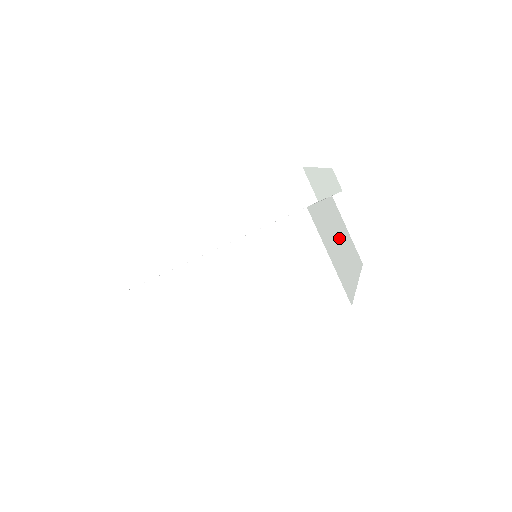
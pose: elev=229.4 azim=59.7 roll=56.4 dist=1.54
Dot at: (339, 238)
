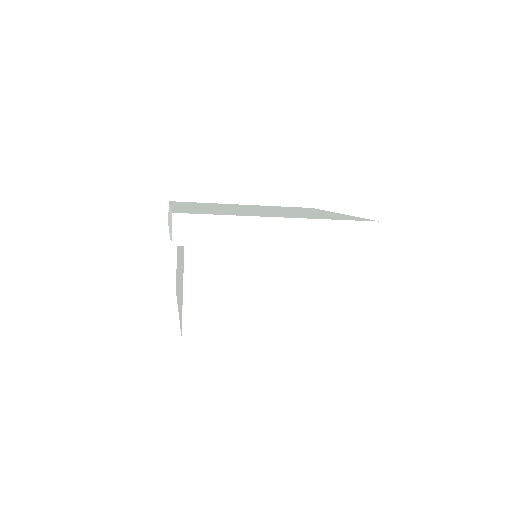
Dot at: occluded
